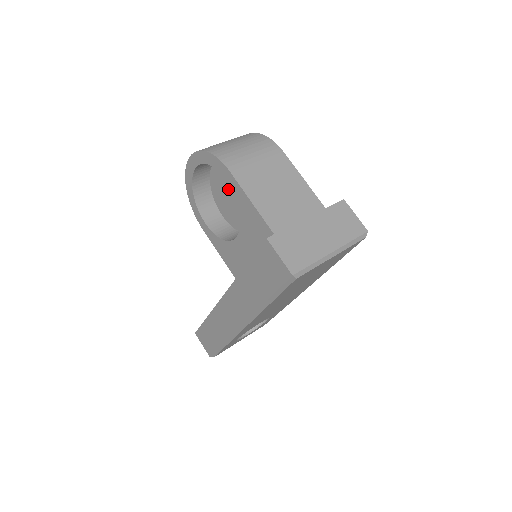
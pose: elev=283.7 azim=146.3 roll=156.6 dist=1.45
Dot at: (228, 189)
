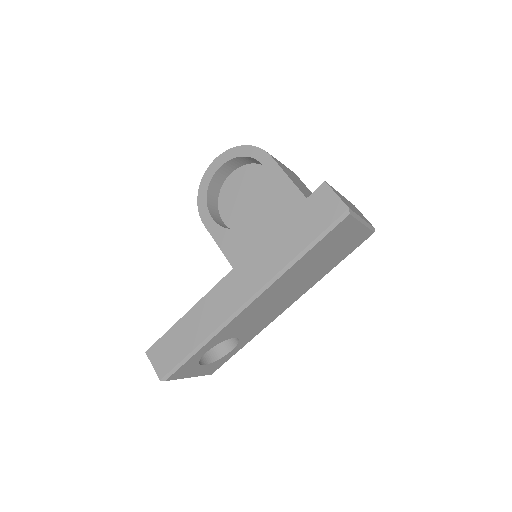
Dot at: (243, 192)
